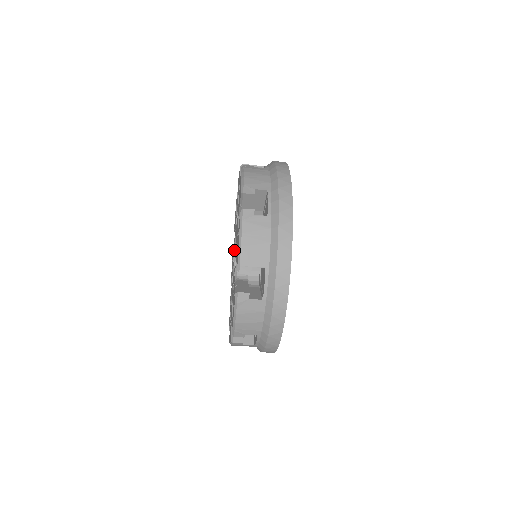
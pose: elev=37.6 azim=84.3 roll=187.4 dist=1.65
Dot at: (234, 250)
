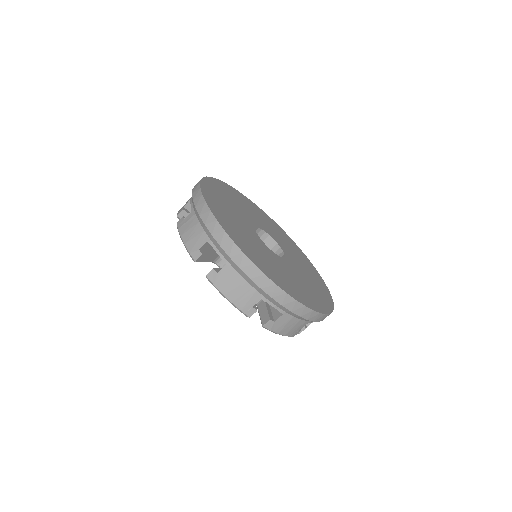
Dot at: occluded
